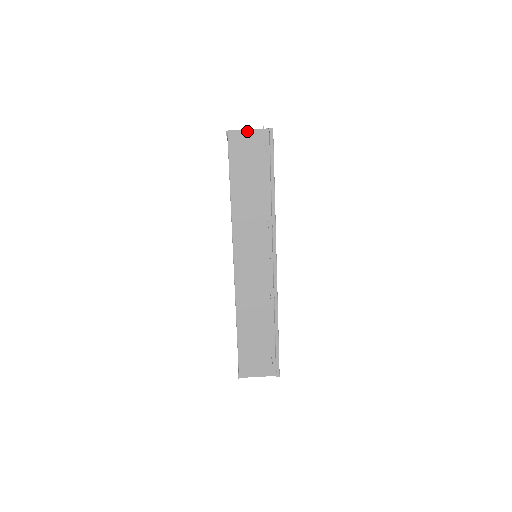
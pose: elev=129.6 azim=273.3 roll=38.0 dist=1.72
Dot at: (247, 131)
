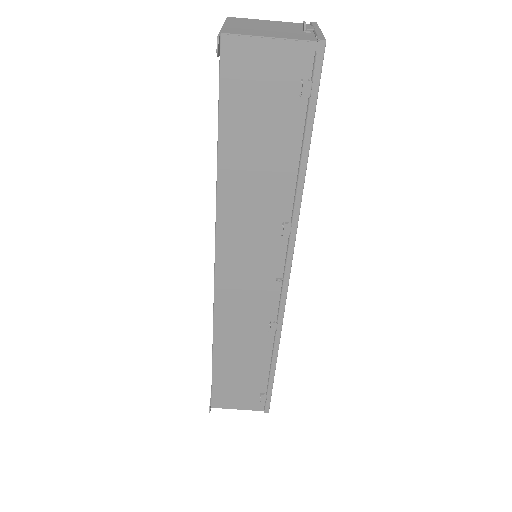
Dot at: (265, 40)
